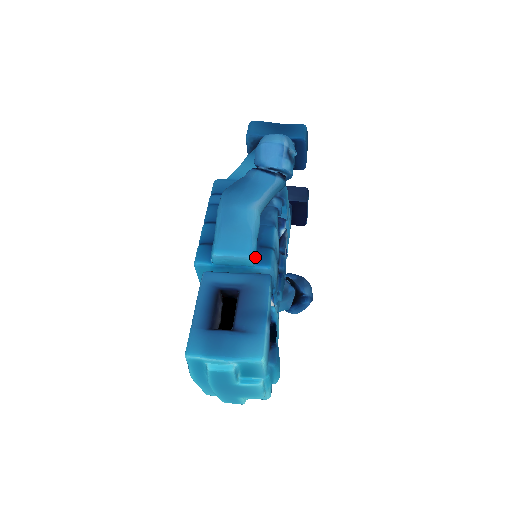
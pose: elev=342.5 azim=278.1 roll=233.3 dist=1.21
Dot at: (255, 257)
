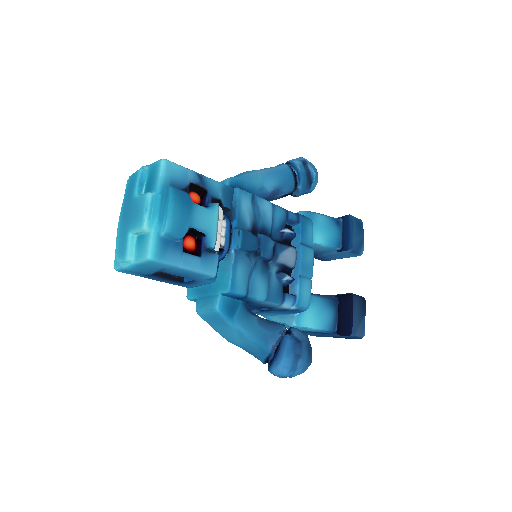
Dot at: (233, 184)
